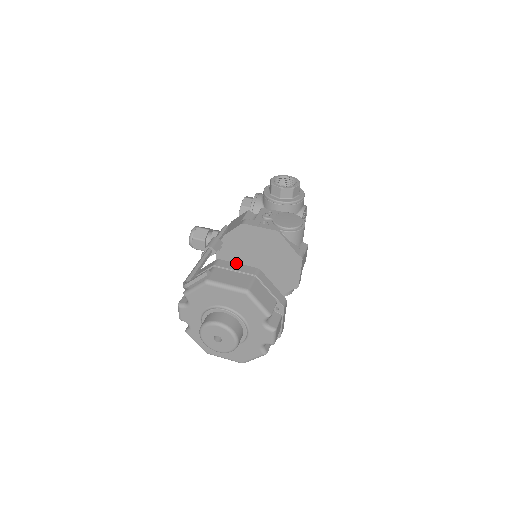
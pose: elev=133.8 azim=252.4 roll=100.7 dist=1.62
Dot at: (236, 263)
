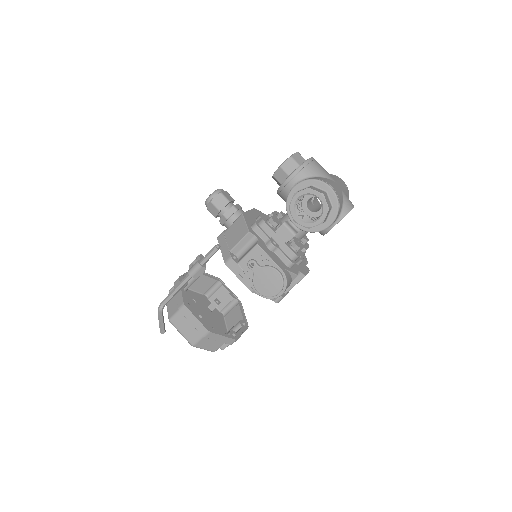
Dot at: (195, 317)
